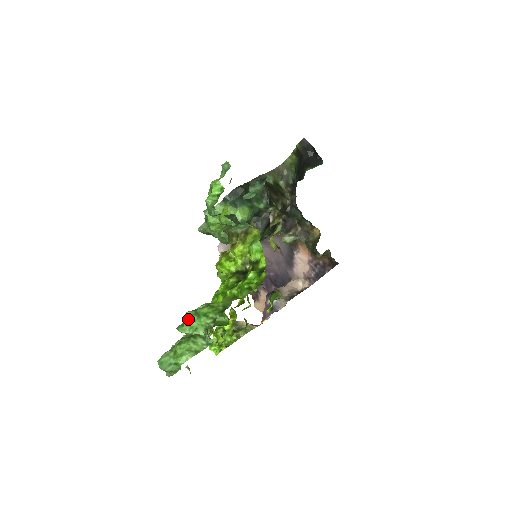
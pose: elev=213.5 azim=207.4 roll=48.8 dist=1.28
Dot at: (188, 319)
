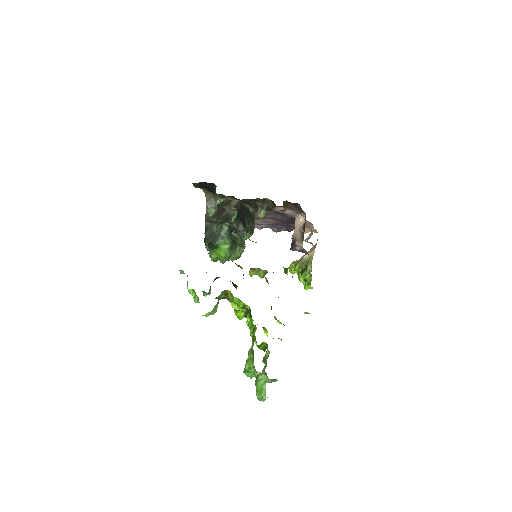
Dot at: (247, 375)
